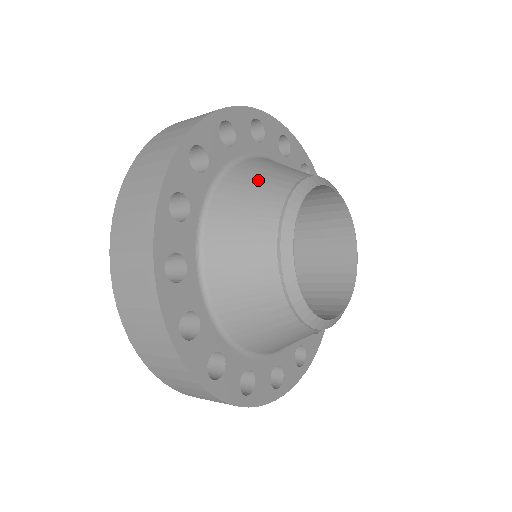
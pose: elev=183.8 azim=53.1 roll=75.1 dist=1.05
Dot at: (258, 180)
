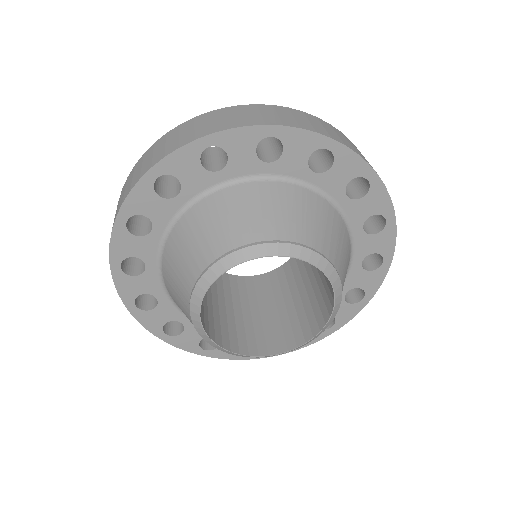
Dot at: (249, 211)
